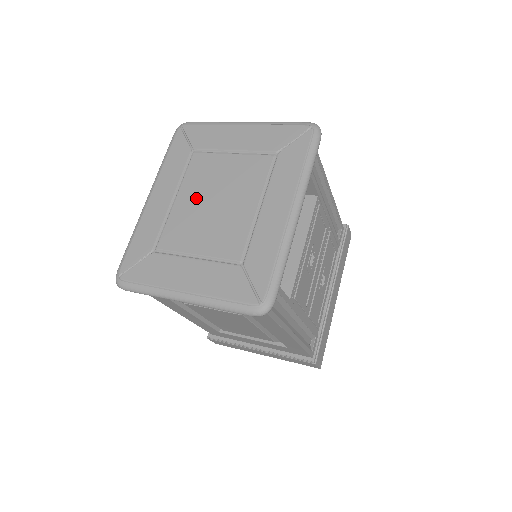
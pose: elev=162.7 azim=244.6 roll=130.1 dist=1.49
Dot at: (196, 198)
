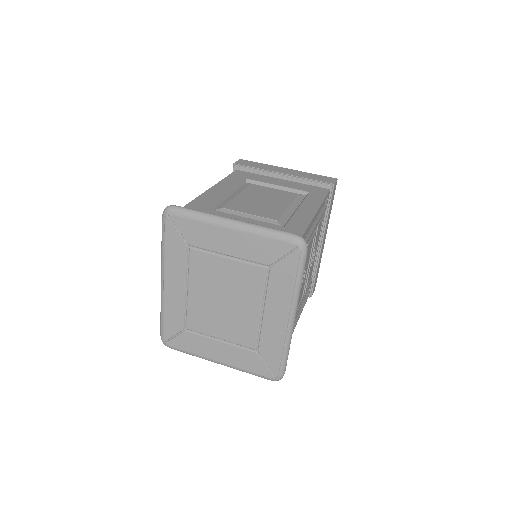
Dot at: (206, 294)
